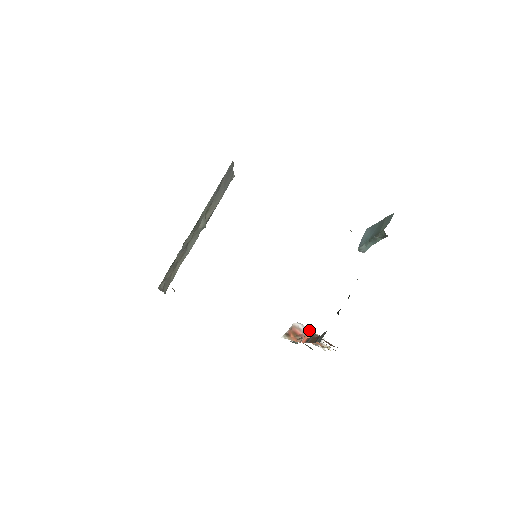
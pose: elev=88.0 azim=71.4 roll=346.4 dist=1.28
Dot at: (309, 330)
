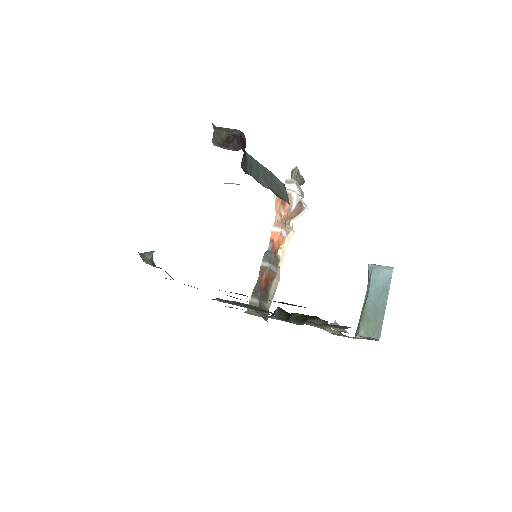
Dot at: (299, 205)
